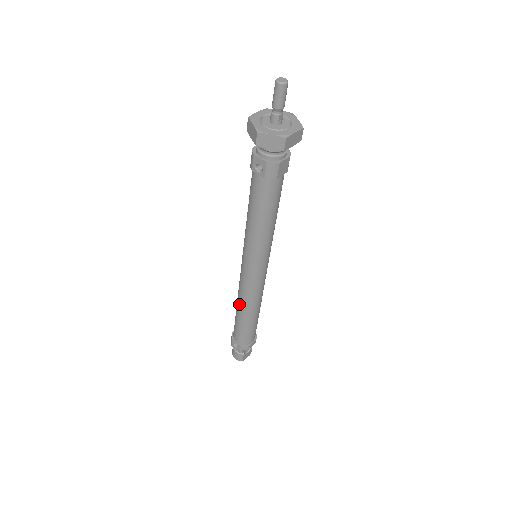
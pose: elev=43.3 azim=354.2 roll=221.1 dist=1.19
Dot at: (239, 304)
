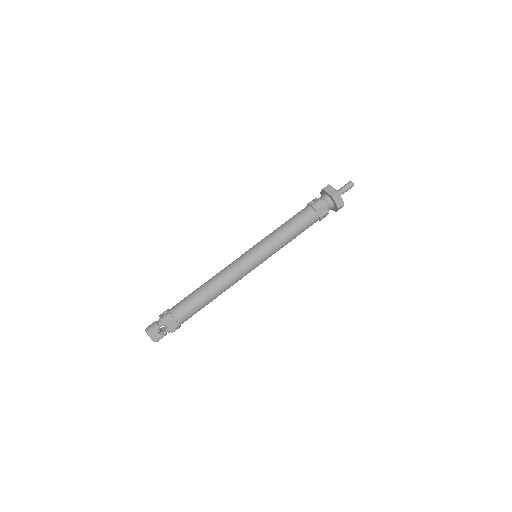
Dot at: (211, 278)
